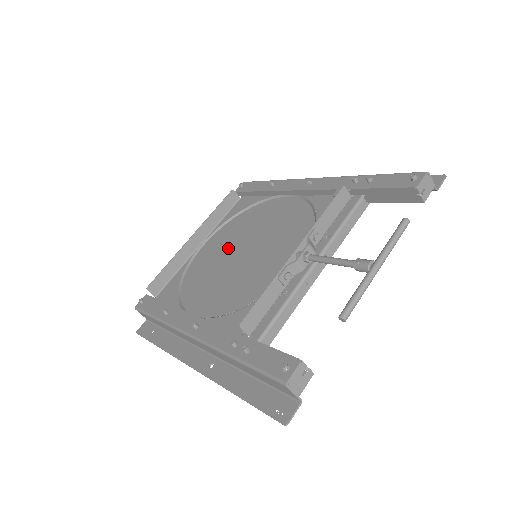
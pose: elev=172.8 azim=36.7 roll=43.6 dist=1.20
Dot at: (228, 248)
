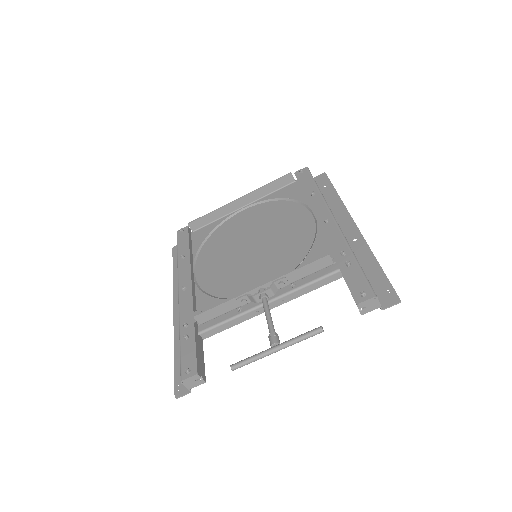
Dot at: (250, 230)
